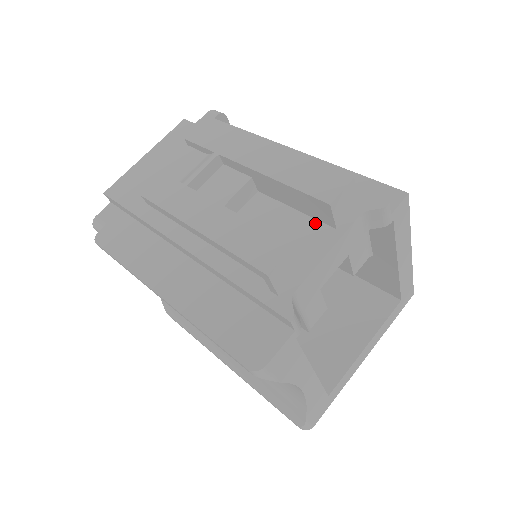
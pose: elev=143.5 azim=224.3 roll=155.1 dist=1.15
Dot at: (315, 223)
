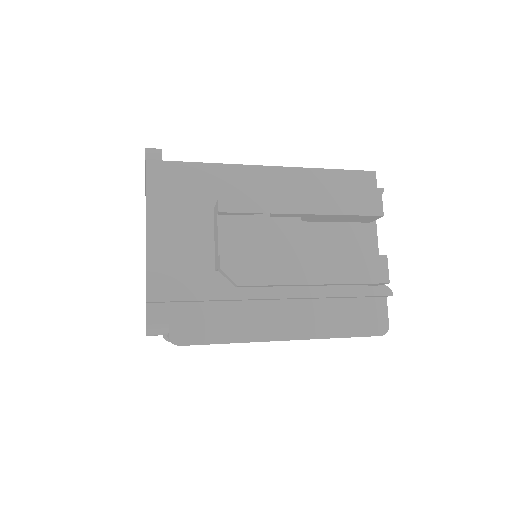
Dot at: (355, 226)
